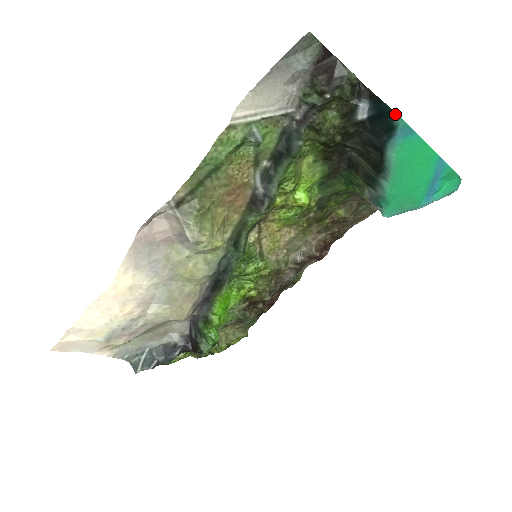
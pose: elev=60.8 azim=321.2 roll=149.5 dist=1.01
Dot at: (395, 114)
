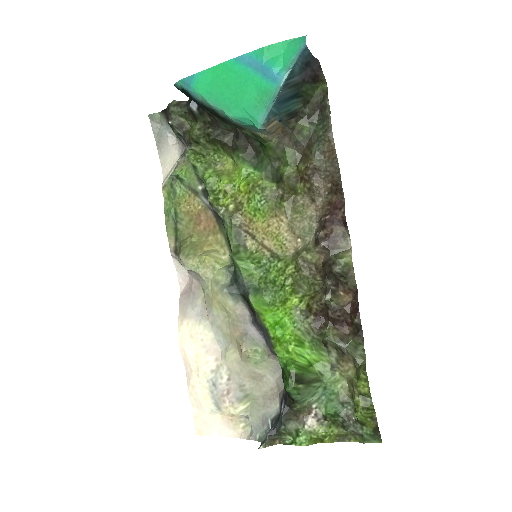
Dot at: (175, 86)
